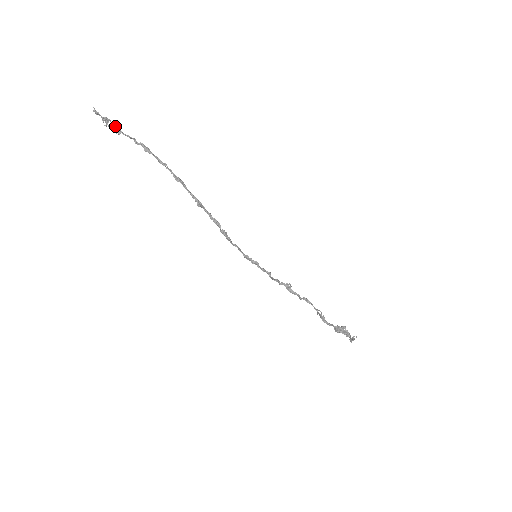
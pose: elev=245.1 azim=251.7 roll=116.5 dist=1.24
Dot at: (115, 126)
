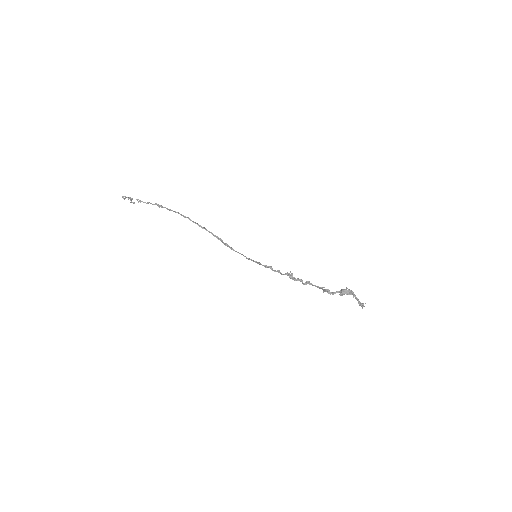
Dot at: (137, 199)
